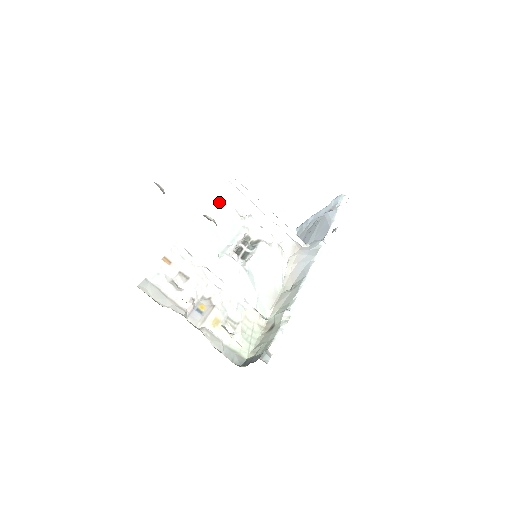
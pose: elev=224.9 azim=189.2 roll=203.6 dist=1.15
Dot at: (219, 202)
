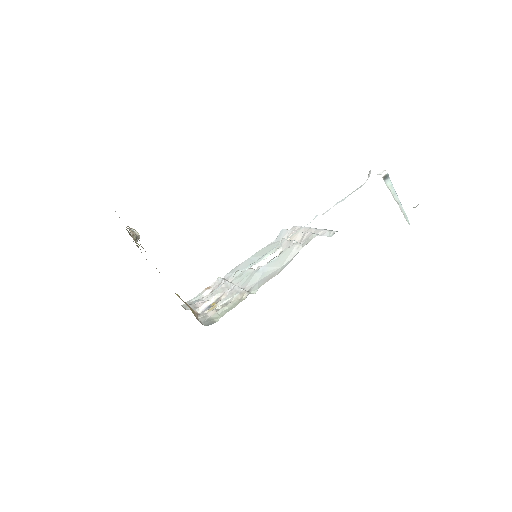
Dot at: (270, 245)
